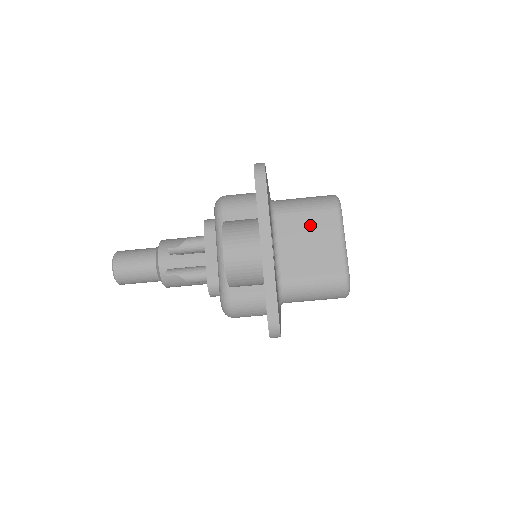
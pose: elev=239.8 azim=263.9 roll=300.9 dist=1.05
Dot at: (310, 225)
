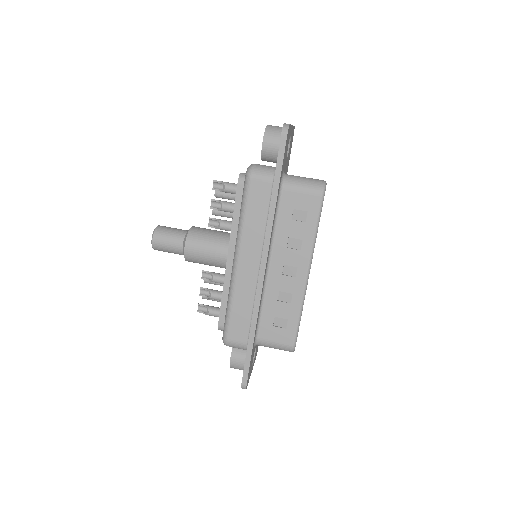
Dot at: occluded
